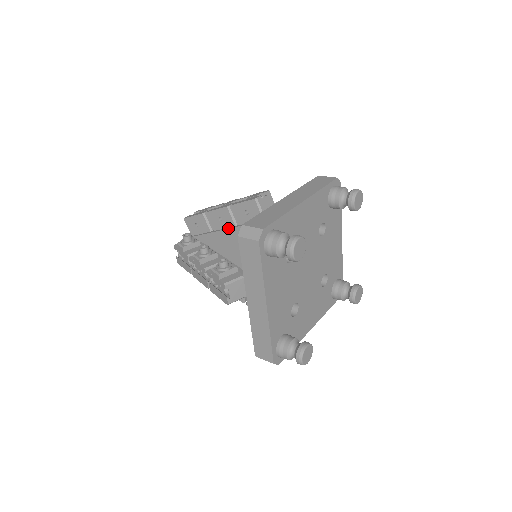
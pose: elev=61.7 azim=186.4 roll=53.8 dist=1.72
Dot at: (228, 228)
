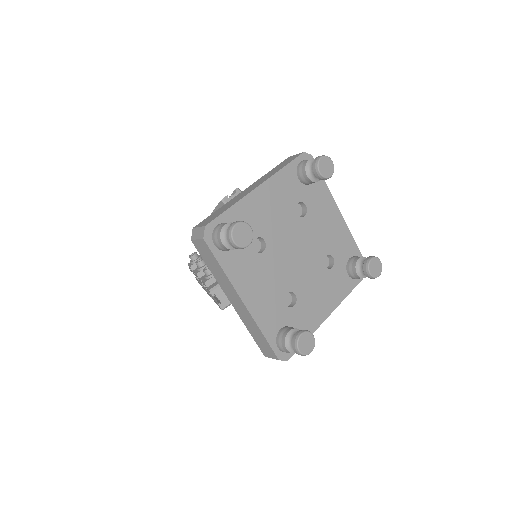
Dot at: occluded
